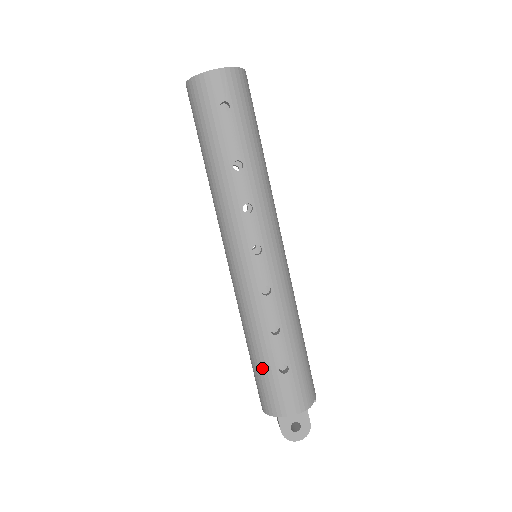
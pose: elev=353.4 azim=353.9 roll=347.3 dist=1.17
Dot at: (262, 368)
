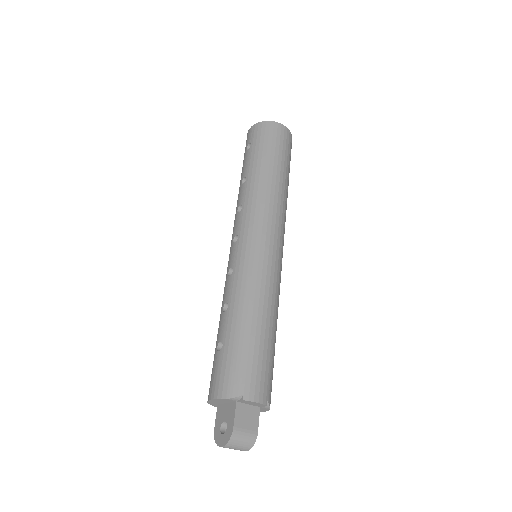
Dot at: occluded
